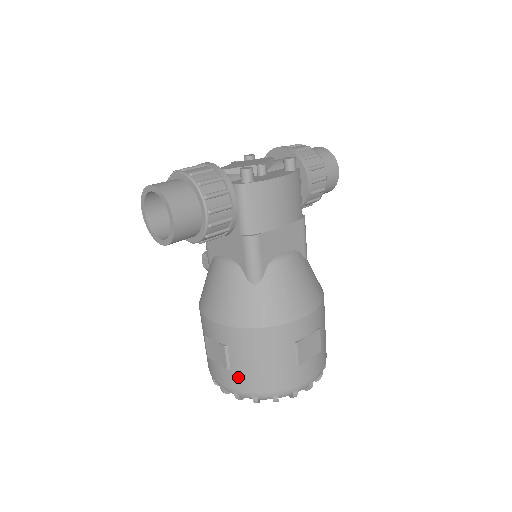
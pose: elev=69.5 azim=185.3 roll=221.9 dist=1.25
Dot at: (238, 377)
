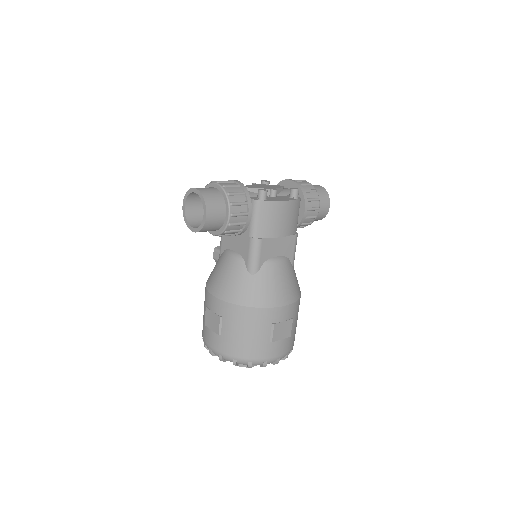
Dot at: (225, 342)
